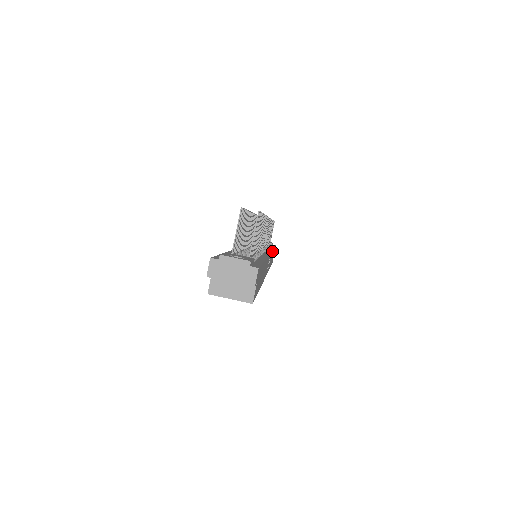
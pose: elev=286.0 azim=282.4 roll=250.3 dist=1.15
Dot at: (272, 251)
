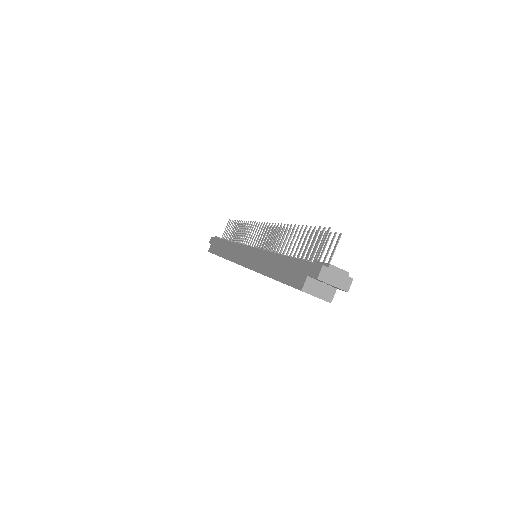
Dot at: occluded
